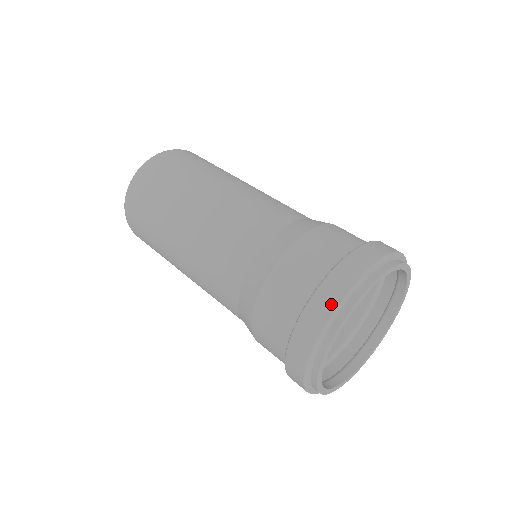
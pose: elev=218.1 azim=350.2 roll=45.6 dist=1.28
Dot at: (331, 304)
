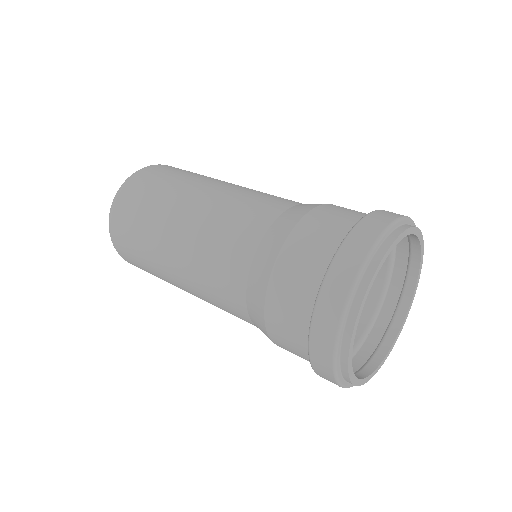
Dot at: (388, 219)
